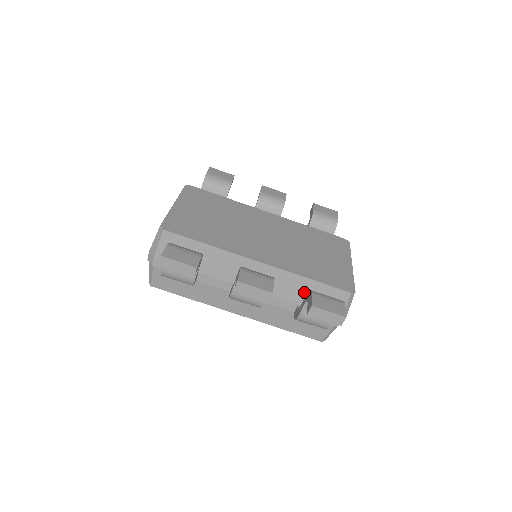
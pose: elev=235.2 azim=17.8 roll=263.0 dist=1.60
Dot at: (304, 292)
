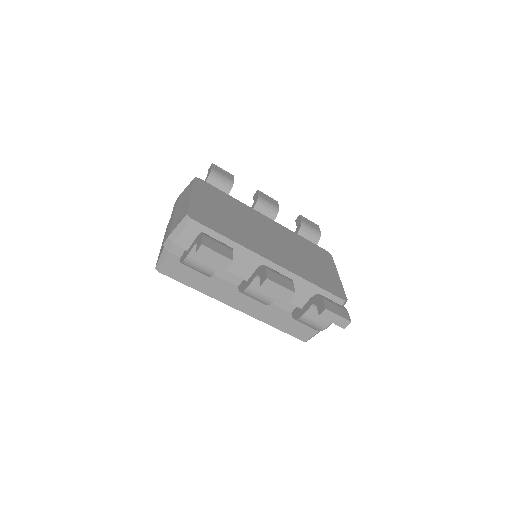
Dot at: (305, 295)
